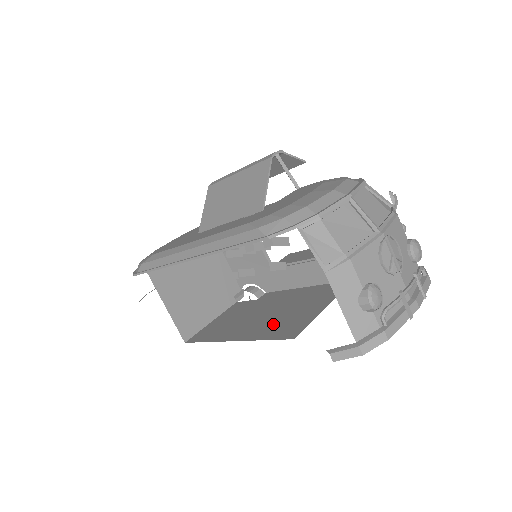
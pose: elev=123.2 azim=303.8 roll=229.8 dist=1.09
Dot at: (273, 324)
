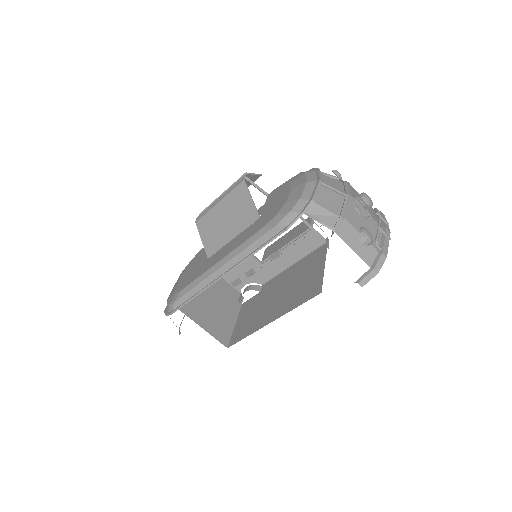
Dot at: (294, 296)
